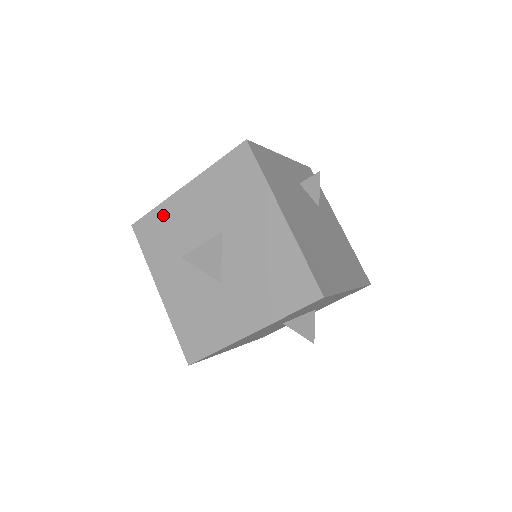
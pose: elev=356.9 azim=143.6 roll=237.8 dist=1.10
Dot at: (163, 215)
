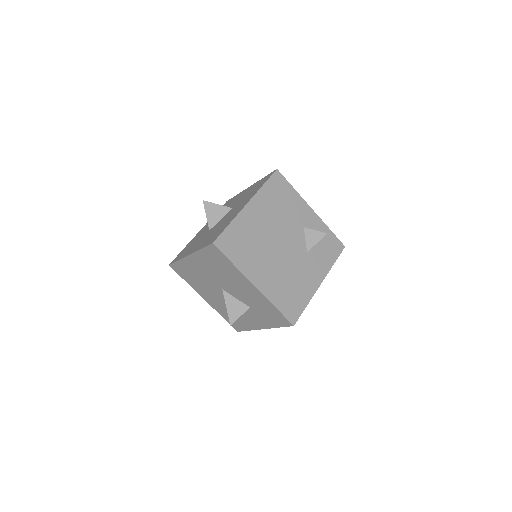
Dot at: (234, 198)
